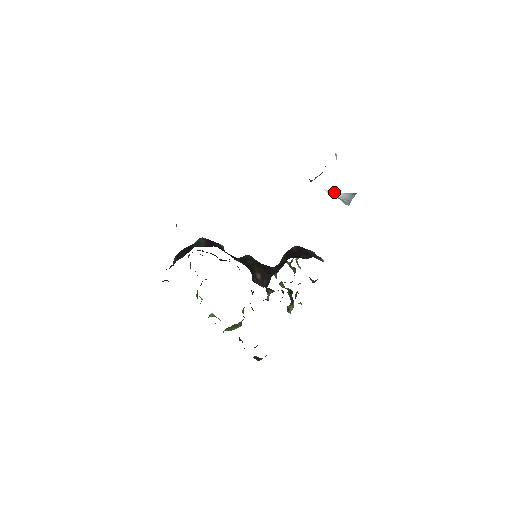
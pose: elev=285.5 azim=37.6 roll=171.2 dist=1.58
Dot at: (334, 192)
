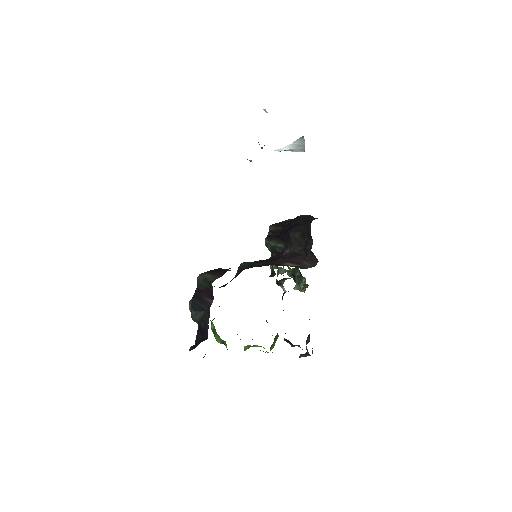
Dot at: (284, 147)
